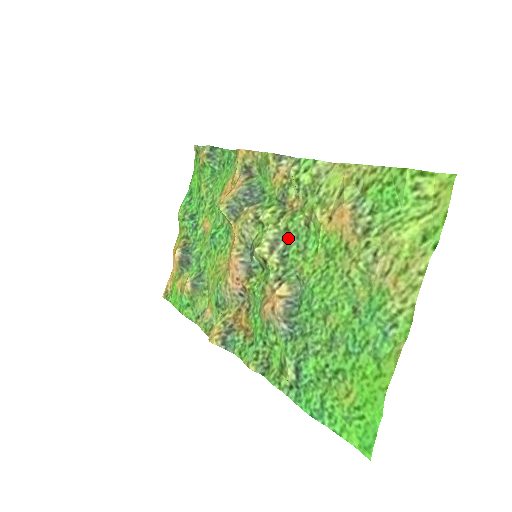
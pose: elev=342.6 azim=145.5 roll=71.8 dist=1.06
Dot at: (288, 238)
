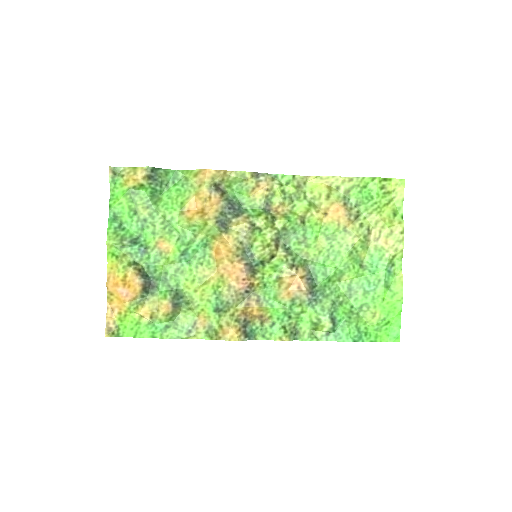
Dot at: (286, 235)
